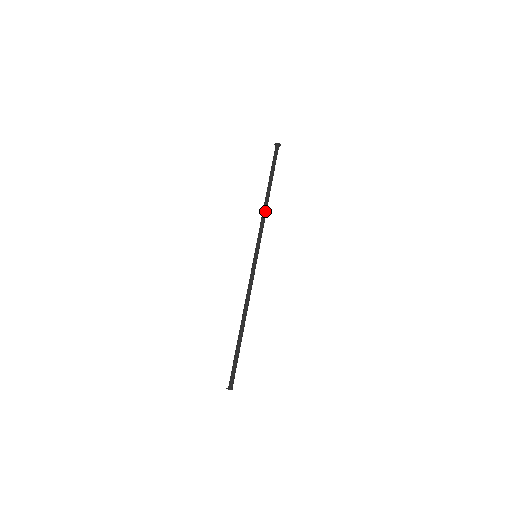
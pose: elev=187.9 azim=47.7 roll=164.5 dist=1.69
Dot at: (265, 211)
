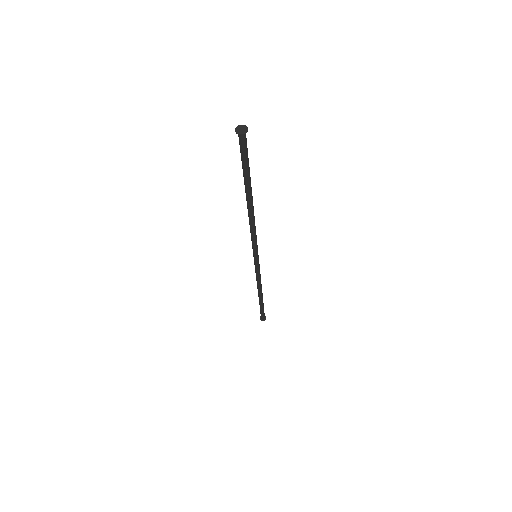
Dot at: (254, 222)
